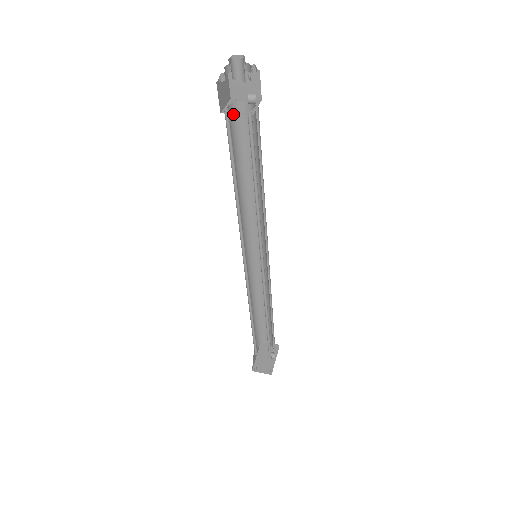
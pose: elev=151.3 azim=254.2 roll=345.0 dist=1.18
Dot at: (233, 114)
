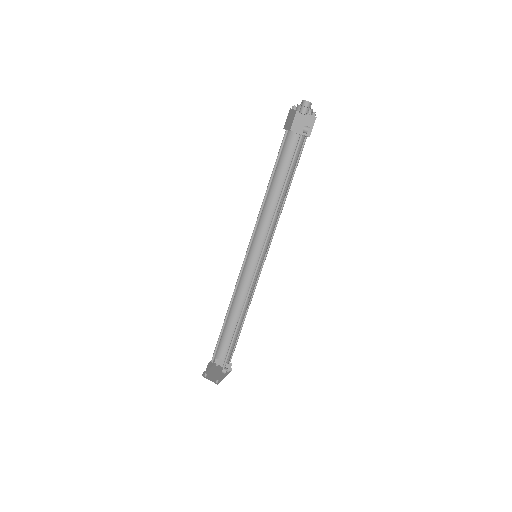
Dot at: (288, 139)
